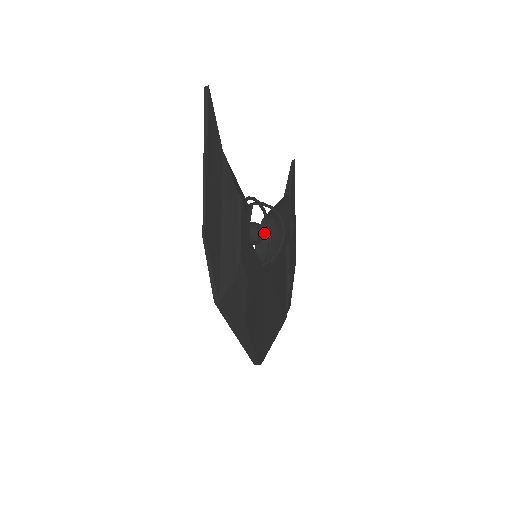
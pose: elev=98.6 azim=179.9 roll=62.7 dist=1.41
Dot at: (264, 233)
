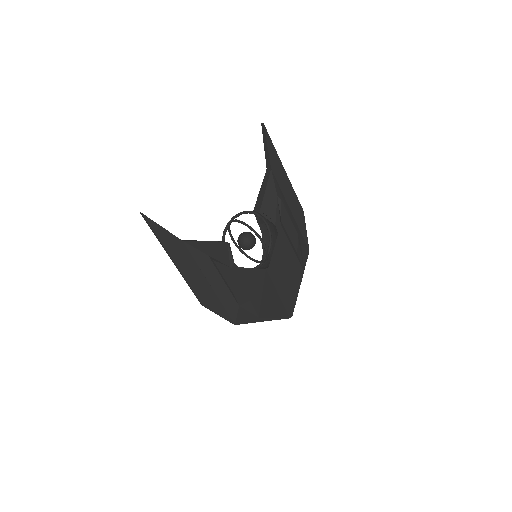
Dot at: (253, 240)
